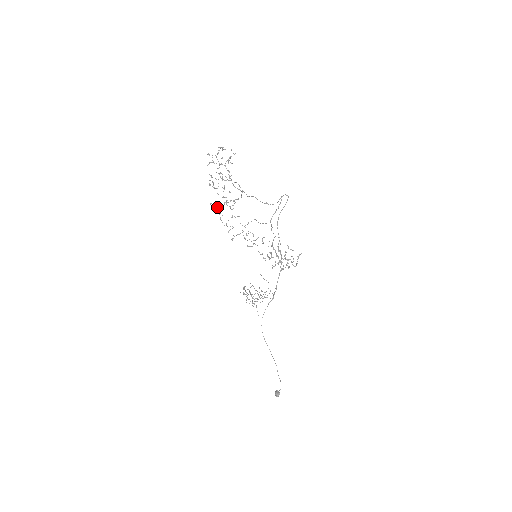
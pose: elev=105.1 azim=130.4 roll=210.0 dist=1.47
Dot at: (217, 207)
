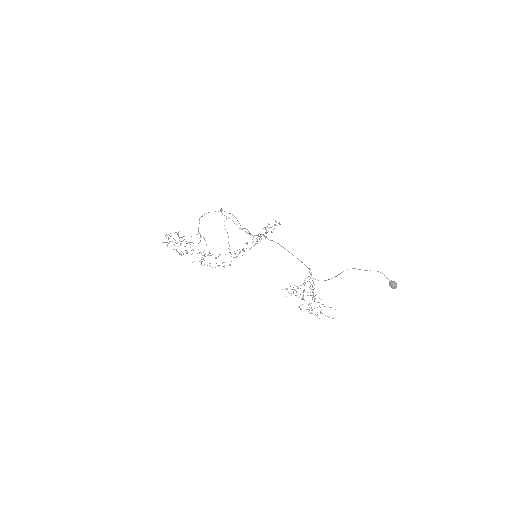
Dot at: occluded
